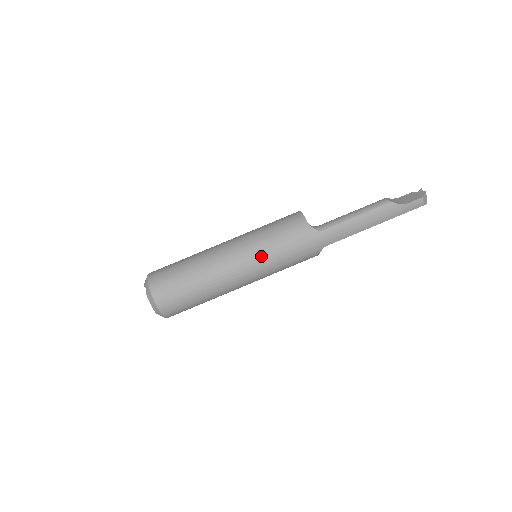
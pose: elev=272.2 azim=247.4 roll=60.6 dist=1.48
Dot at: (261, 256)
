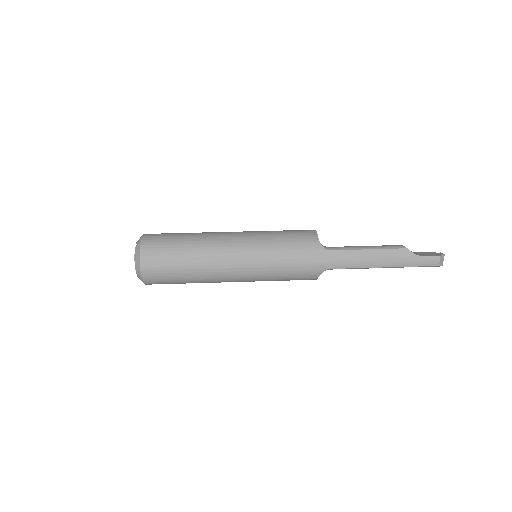
Dot at: (261, 252)
